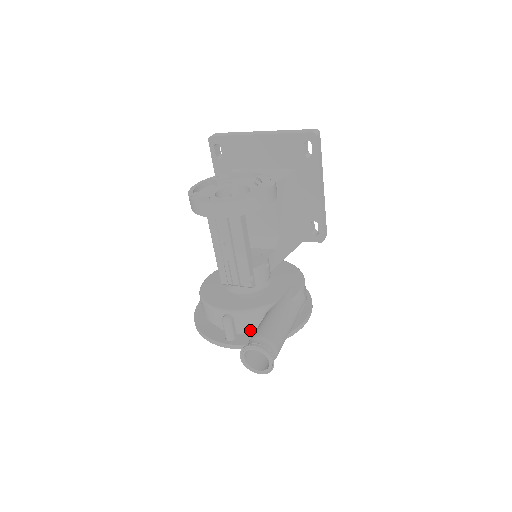
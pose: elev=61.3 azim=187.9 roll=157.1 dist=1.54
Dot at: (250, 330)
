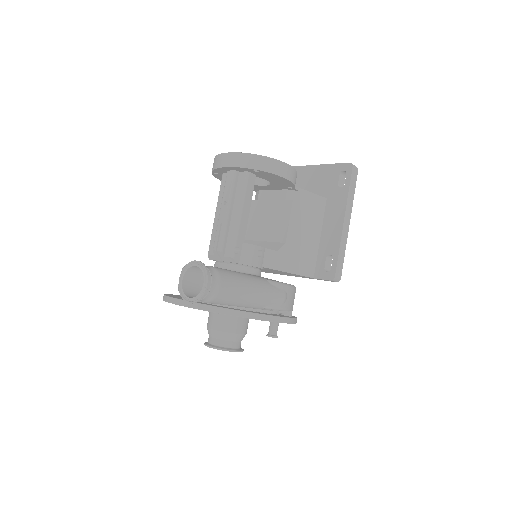
Dot at: occluded
